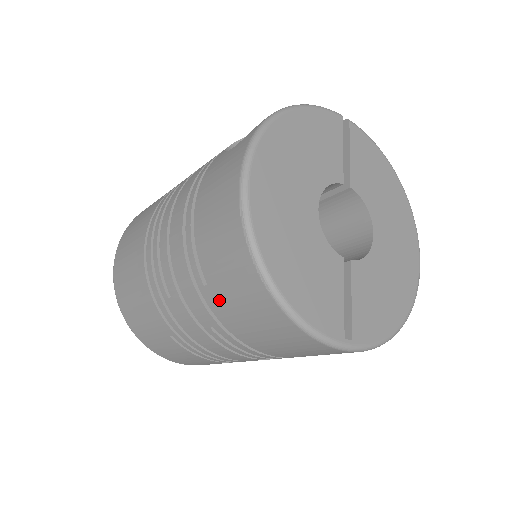
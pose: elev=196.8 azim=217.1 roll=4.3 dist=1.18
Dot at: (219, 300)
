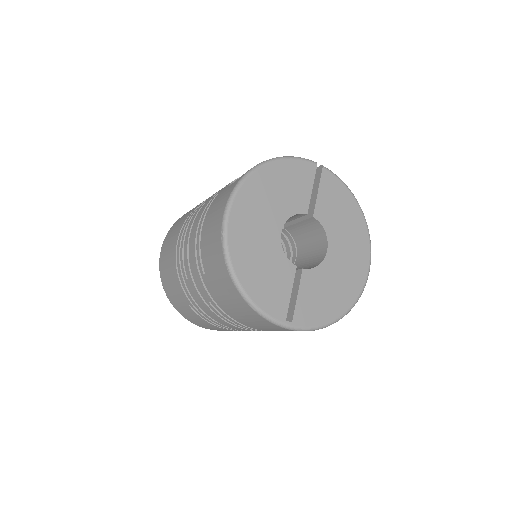
Dot at: (211, 285)
